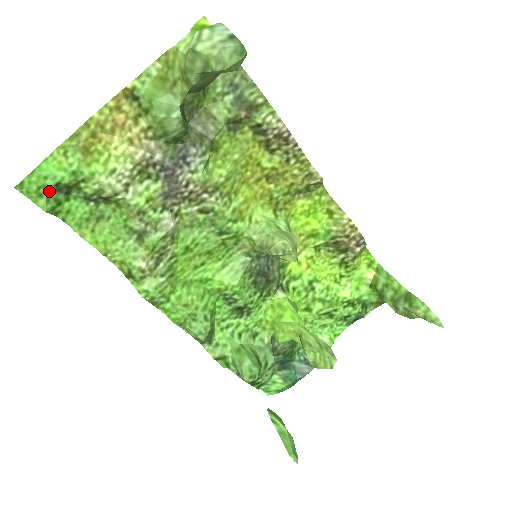
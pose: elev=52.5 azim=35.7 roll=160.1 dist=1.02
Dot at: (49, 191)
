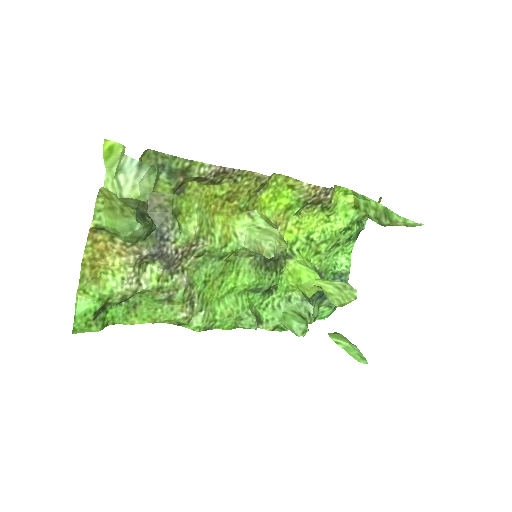
Dot at: (93, 320)
